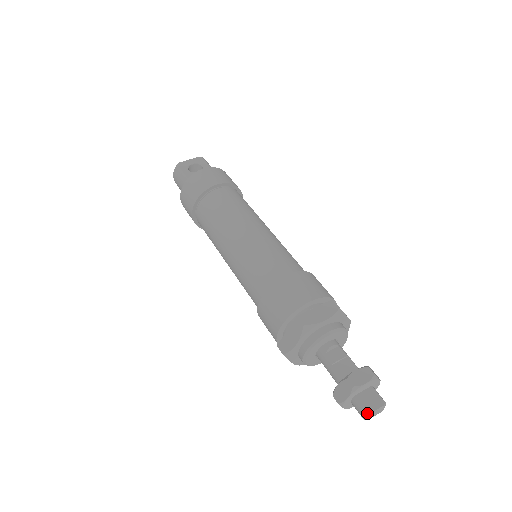
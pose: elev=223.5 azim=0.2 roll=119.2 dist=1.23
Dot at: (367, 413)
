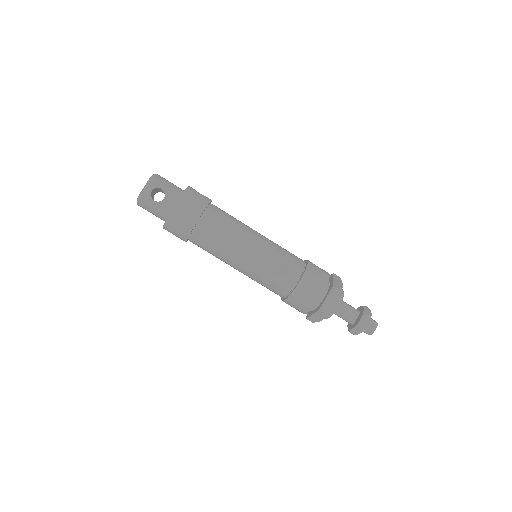
Dot at: occluded
